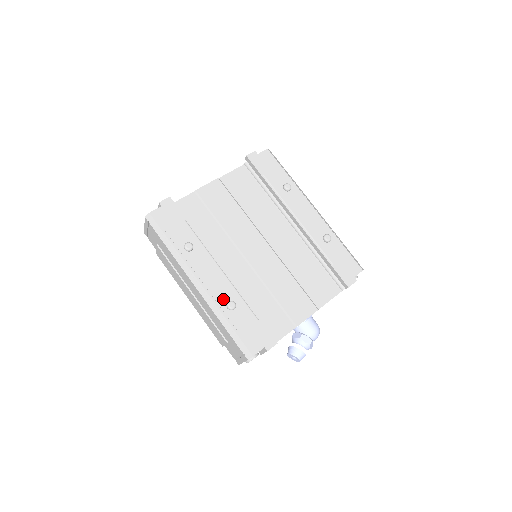
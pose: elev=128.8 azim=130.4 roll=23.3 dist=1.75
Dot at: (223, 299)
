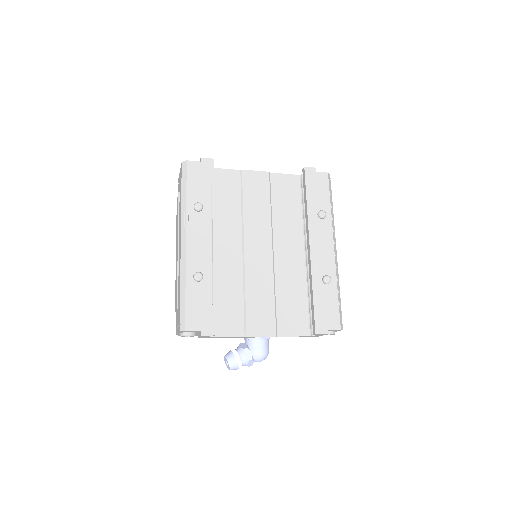
Dot at: (195, 267)
